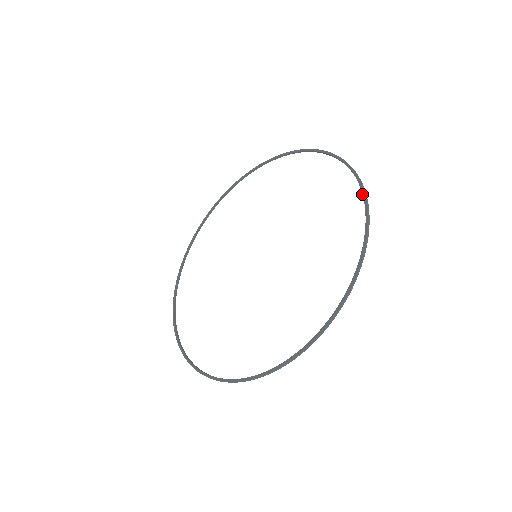
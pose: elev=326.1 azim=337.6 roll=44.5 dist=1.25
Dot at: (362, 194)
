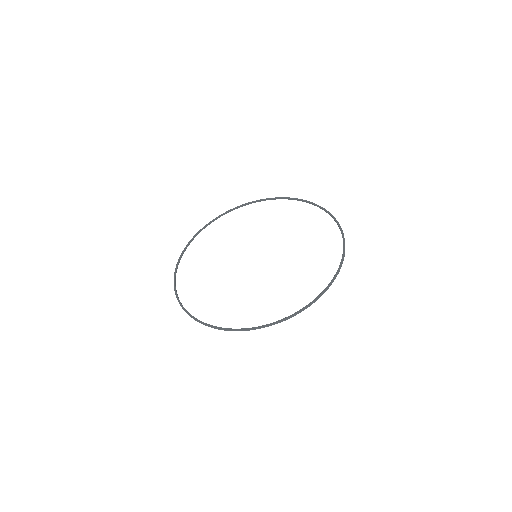
Dot at: (322, 208)
